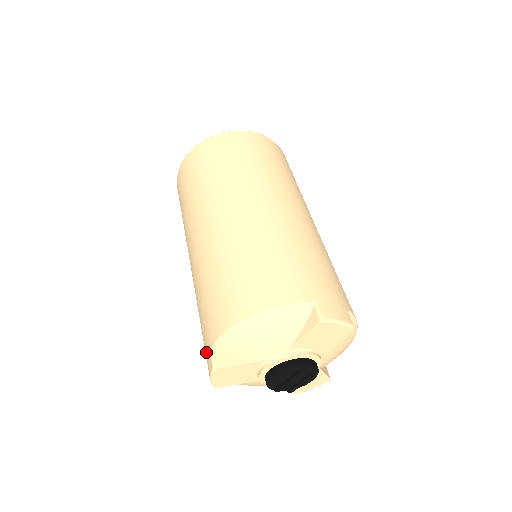
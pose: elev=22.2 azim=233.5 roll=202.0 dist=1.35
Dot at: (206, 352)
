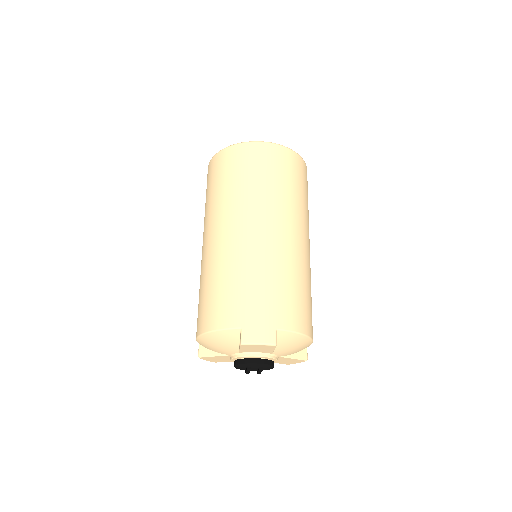
Dot at: occluded
